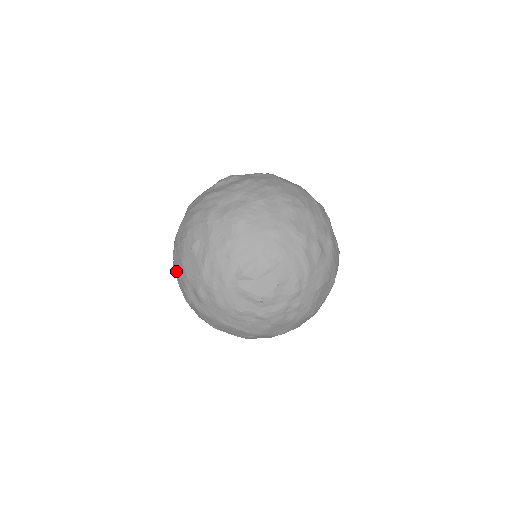
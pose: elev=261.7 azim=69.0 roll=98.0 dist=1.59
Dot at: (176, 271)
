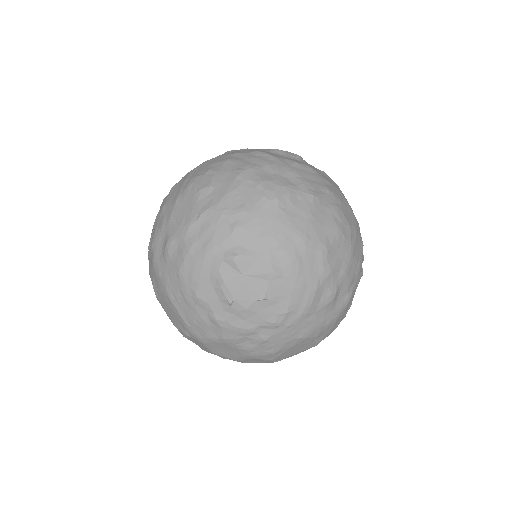
Dot at: (163, 205)
